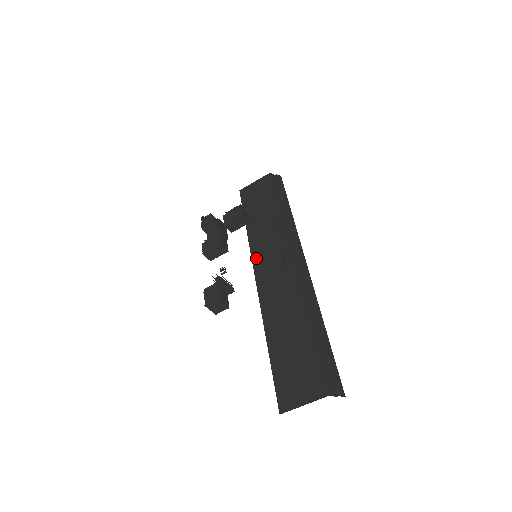
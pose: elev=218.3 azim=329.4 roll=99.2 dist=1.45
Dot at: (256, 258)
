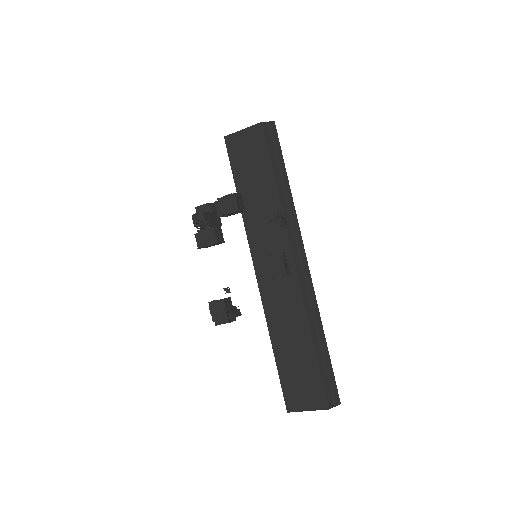
Dot at: (254, 248)
